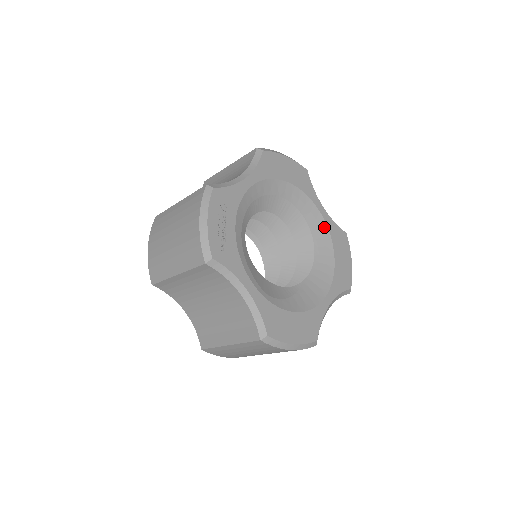
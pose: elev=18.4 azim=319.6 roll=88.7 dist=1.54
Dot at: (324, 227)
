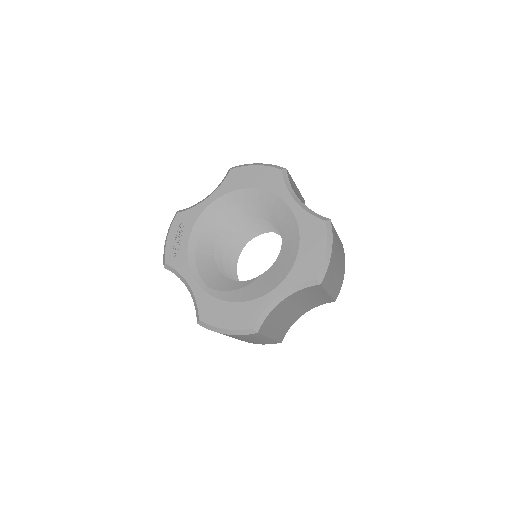
Dot at: (293, 220)
